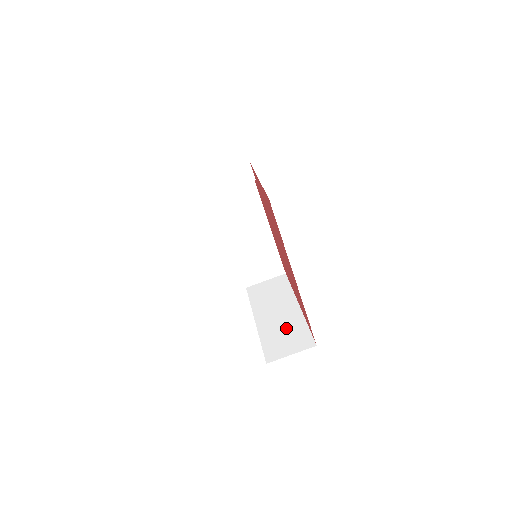
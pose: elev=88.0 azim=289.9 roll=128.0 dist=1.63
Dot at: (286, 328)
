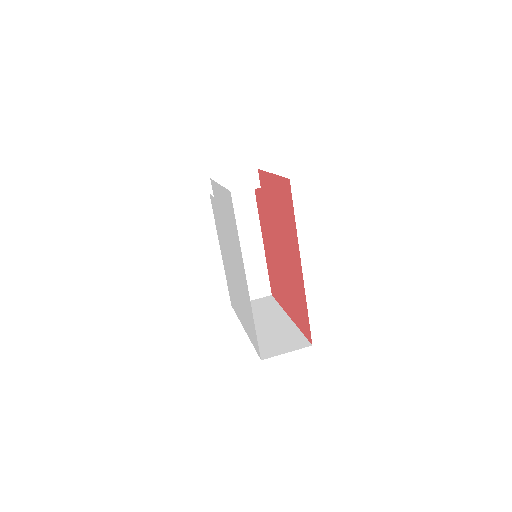
Dot at: (278, 333)
